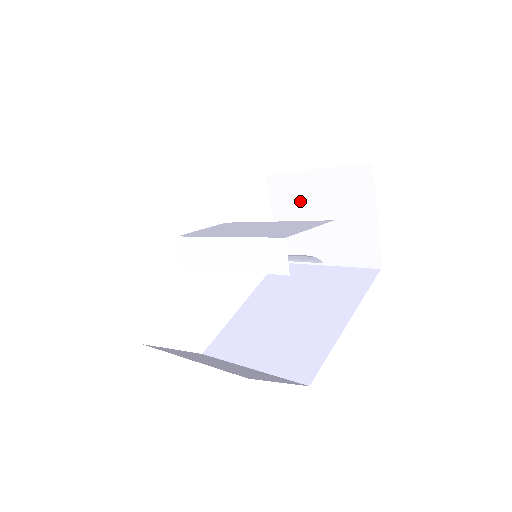
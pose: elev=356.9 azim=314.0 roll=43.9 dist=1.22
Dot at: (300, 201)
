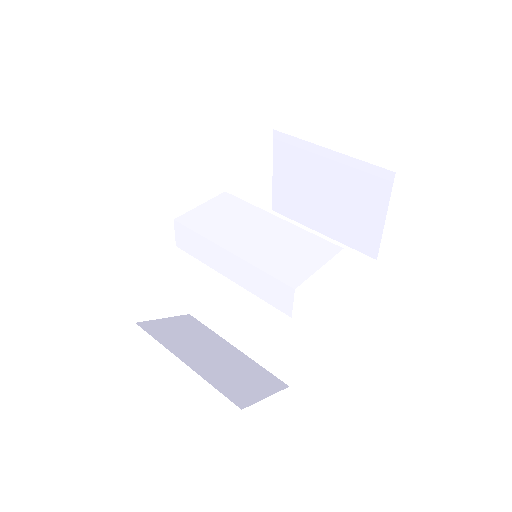
Dot at: (307, 172)
